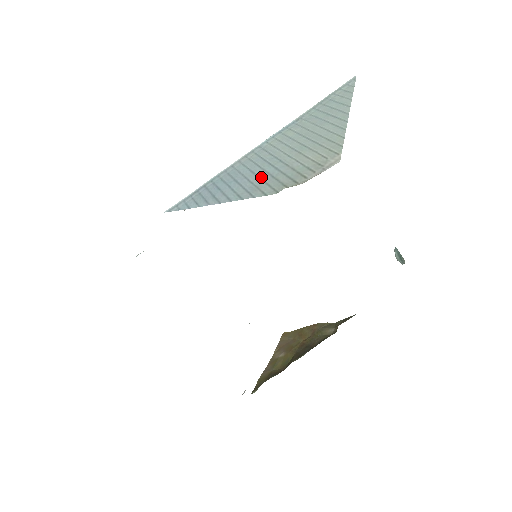
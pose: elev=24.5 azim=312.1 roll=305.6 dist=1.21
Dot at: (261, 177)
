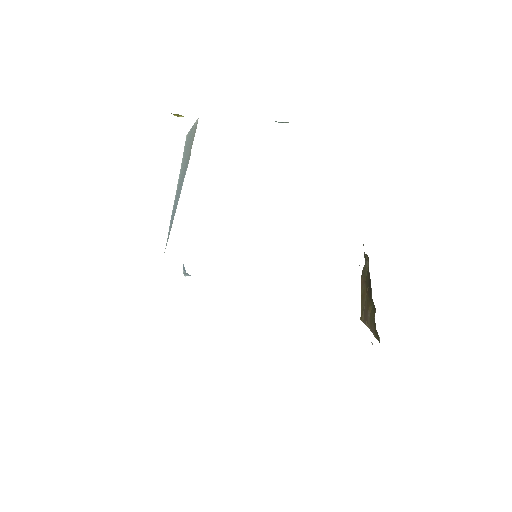
Dot at: (183, 175)
